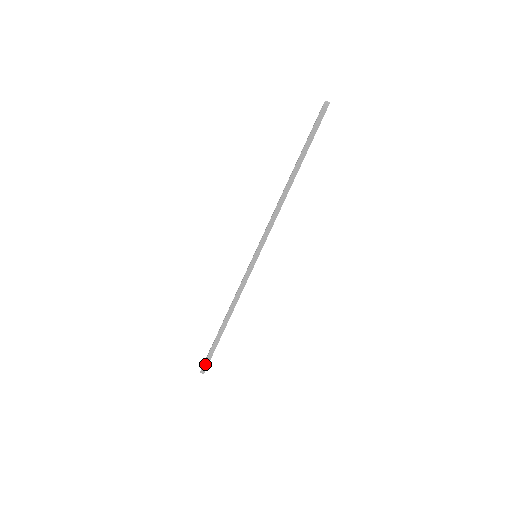
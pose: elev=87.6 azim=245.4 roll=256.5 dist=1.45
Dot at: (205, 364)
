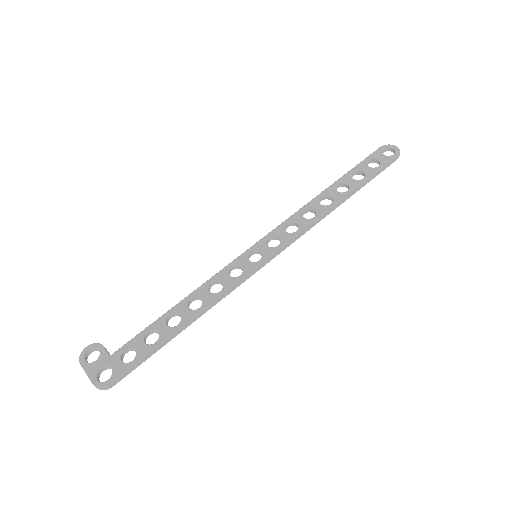
Dot at: (120, 378)
